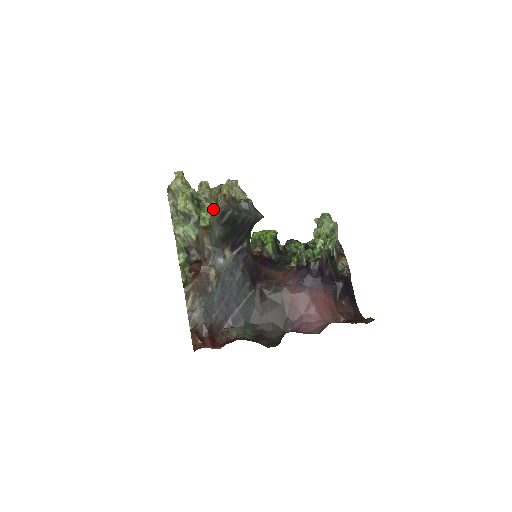
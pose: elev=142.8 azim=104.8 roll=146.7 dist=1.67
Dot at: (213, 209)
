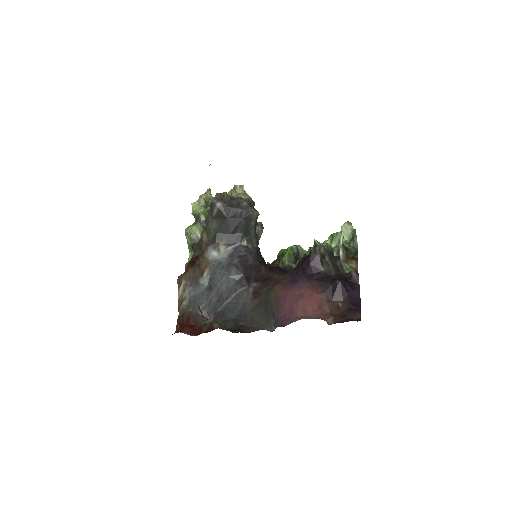
Dot at: occluded
